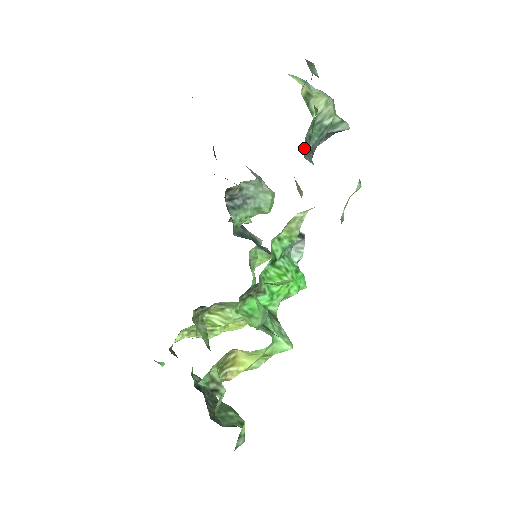
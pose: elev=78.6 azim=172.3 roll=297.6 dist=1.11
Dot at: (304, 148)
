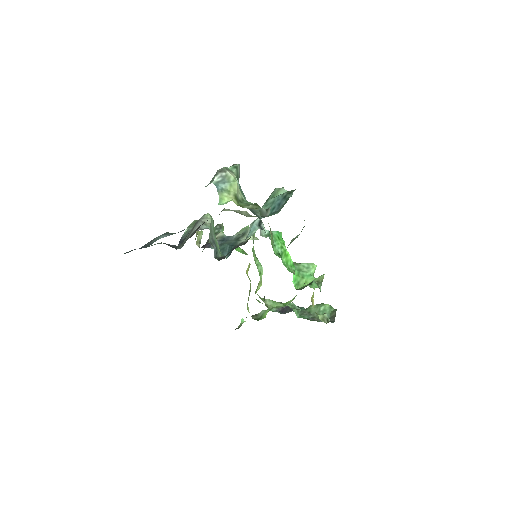
Dot at: occluded
